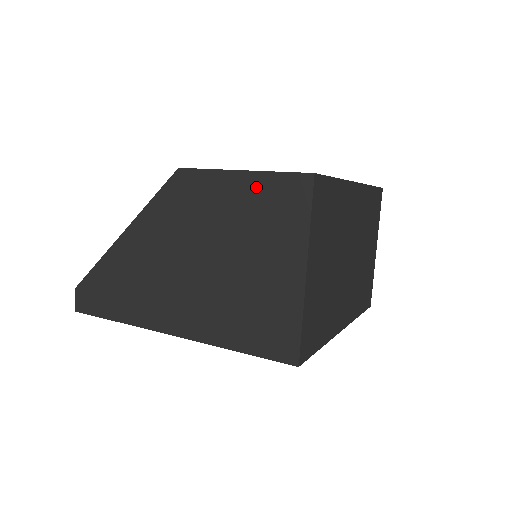
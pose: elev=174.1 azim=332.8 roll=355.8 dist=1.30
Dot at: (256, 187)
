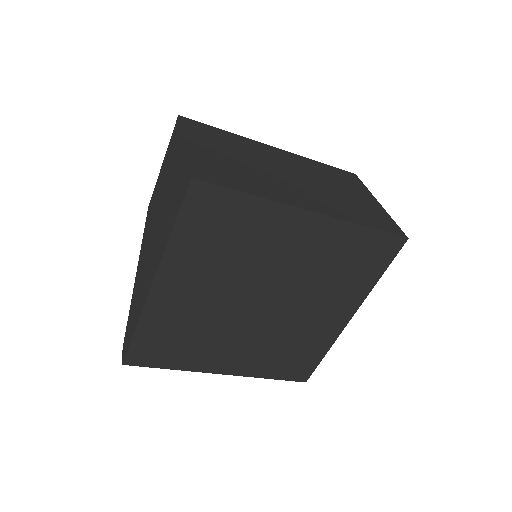
Dot at: (166, 157)
